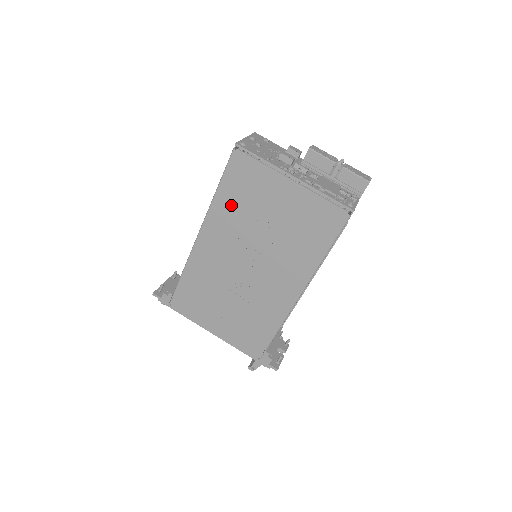
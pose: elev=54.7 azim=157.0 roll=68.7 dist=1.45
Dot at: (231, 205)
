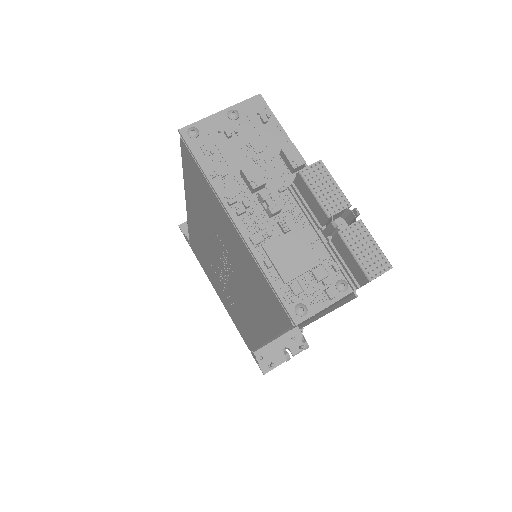
Dot at: (197, 200)
